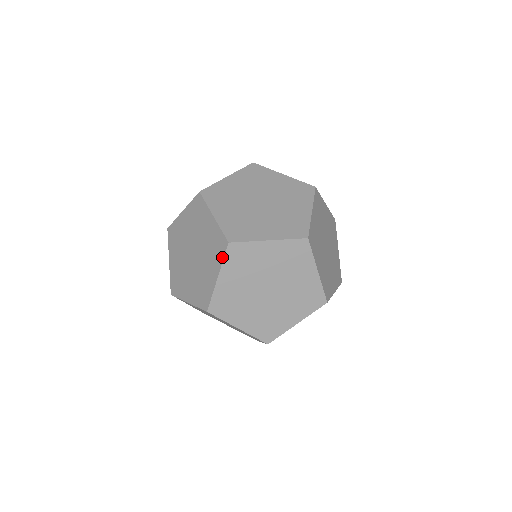
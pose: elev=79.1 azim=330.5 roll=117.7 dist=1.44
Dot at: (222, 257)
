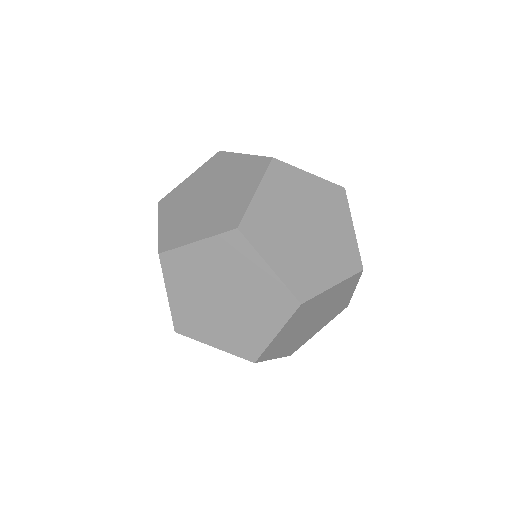
Dot at: (288, 316)
